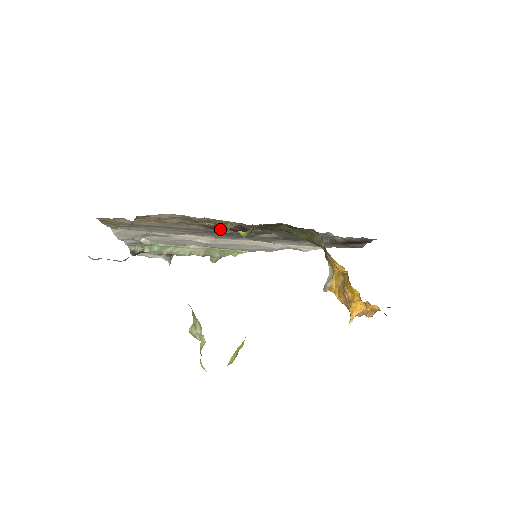
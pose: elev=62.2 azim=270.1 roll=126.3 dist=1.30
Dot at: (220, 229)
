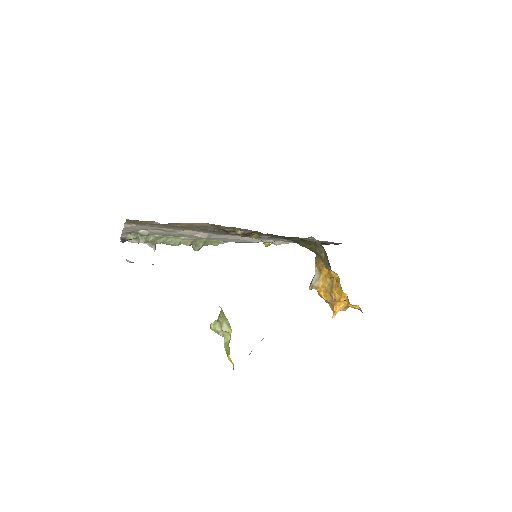
Dot at: occluded
